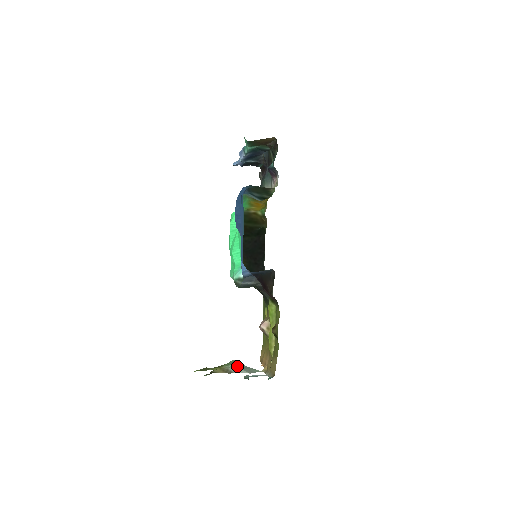
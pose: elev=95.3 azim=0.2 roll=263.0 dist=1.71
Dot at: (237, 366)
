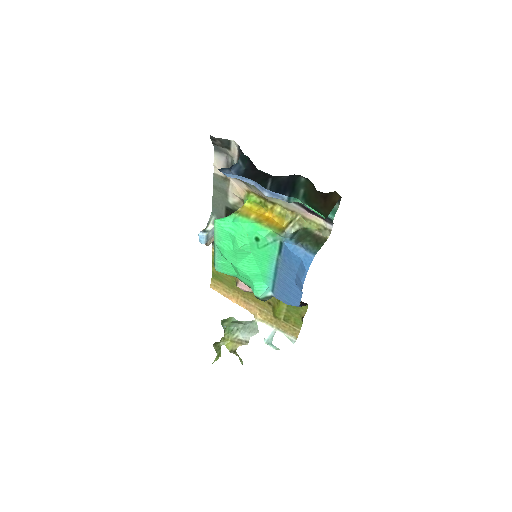
Dot at: (244, 332)
